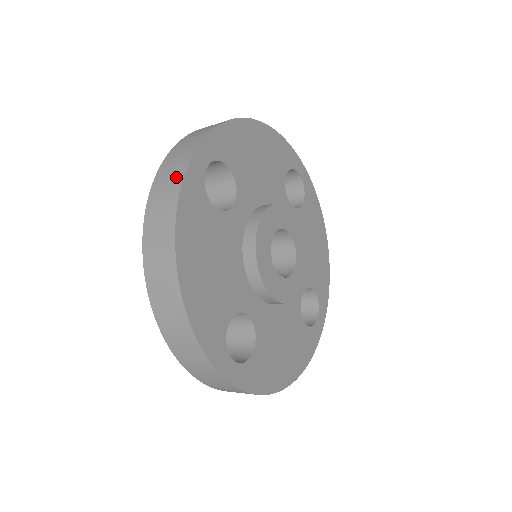
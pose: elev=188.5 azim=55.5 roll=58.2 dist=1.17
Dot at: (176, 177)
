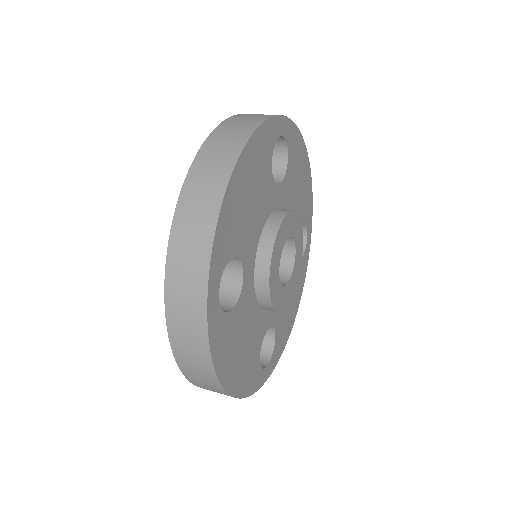
Dot at: (197, 331)
